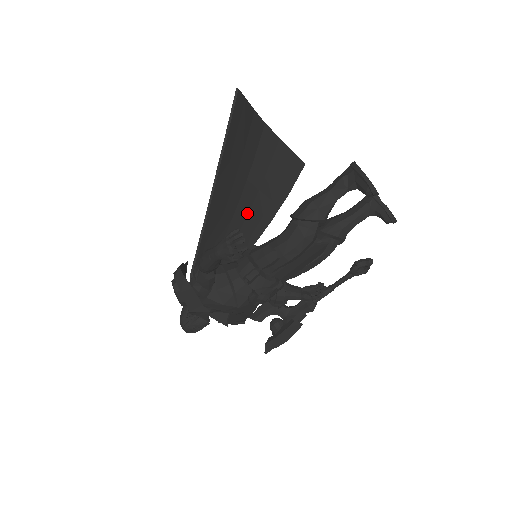
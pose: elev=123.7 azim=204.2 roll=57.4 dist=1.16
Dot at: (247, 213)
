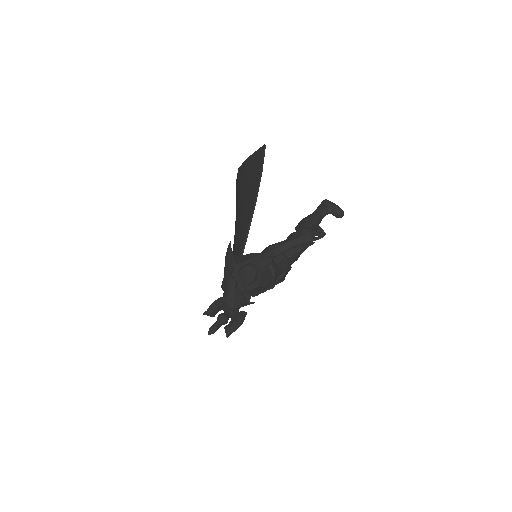
Dot at: occluded
